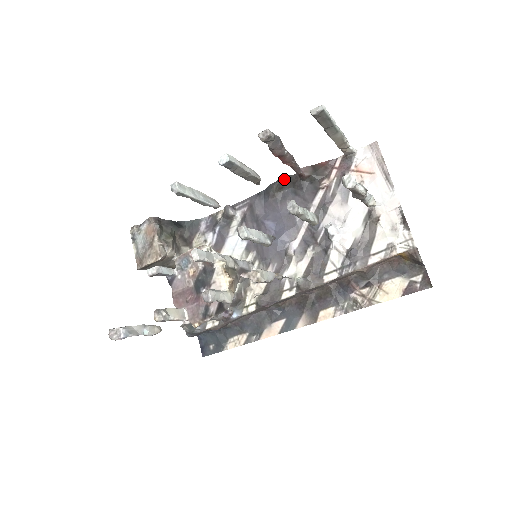
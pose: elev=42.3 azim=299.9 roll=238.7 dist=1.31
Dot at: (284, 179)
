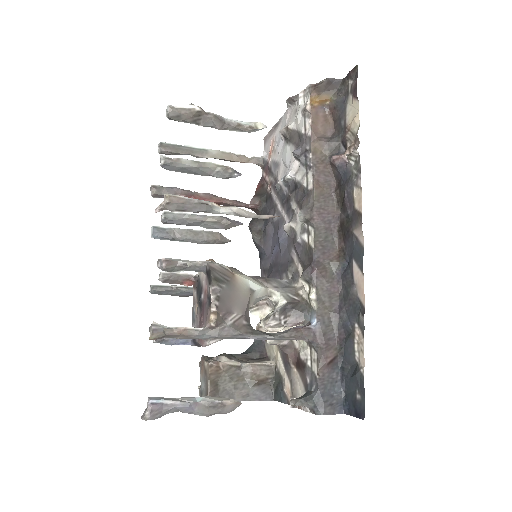
Dot at: (251, 225)
